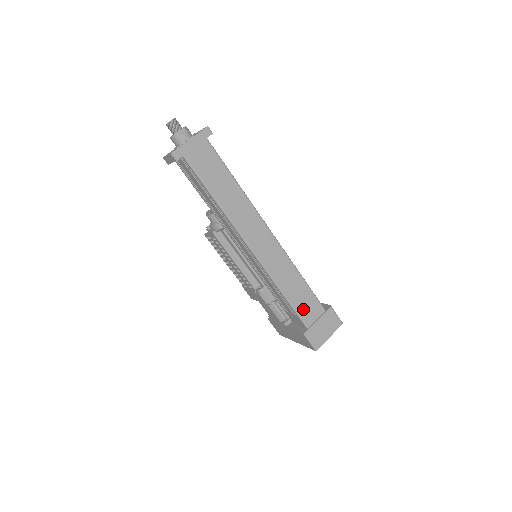
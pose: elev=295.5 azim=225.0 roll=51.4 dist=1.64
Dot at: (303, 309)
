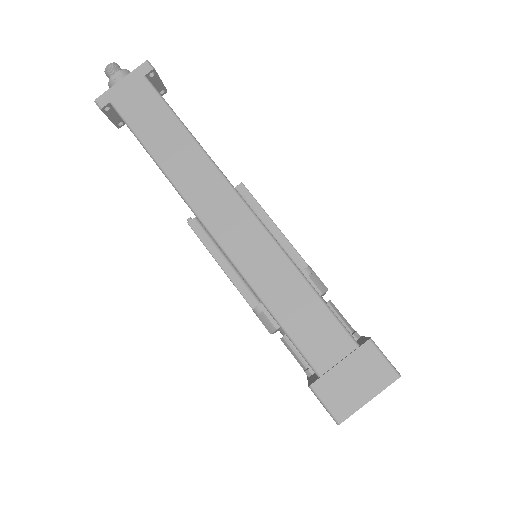
Dot at: (308, 339)
